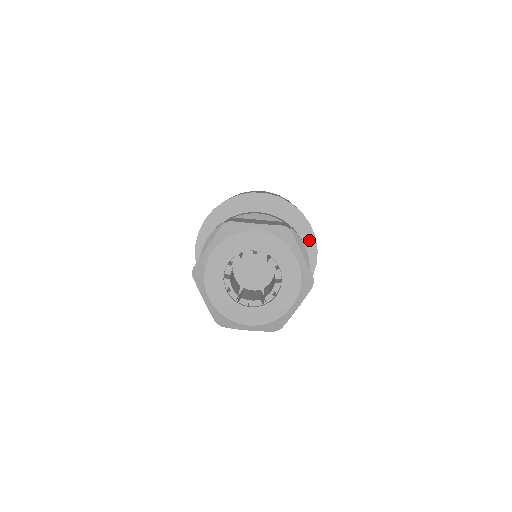
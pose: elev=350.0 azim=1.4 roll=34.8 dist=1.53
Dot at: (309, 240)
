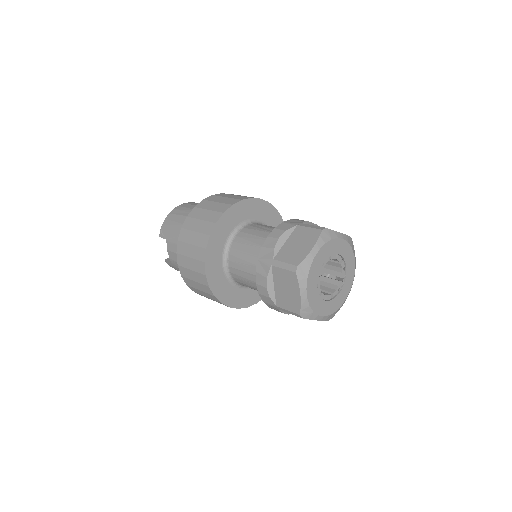
Dot at: (267, 208)
